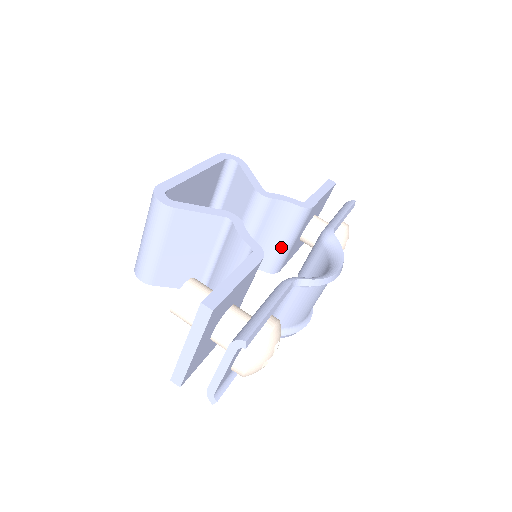
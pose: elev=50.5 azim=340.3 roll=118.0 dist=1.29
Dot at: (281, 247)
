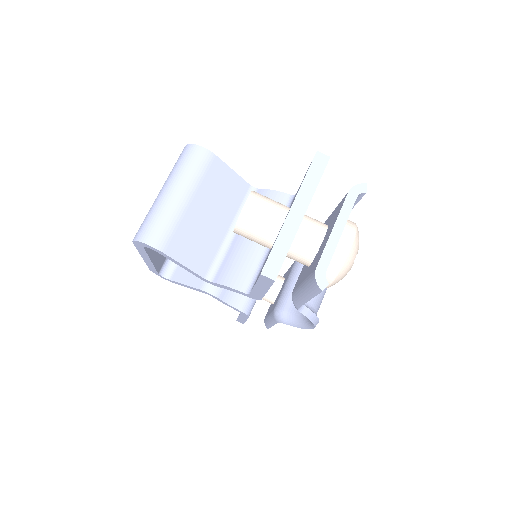
Dot at: occluded
